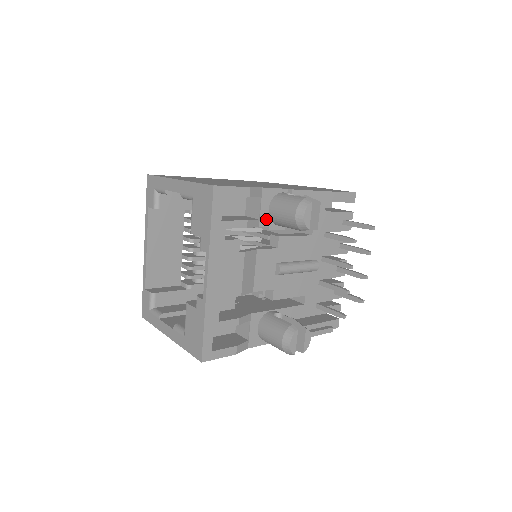
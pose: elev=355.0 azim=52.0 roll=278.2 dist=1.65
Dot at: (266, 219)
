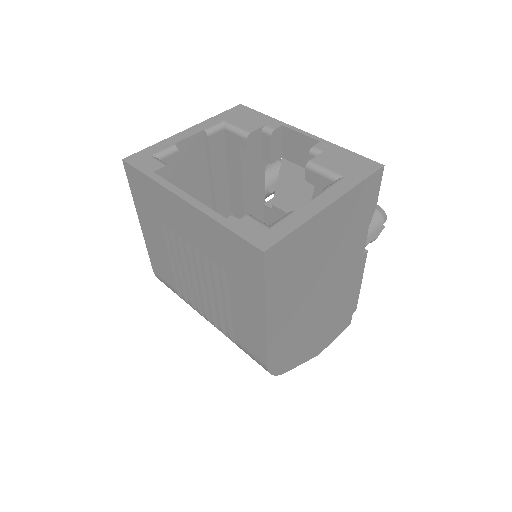
Dot at: occluded
